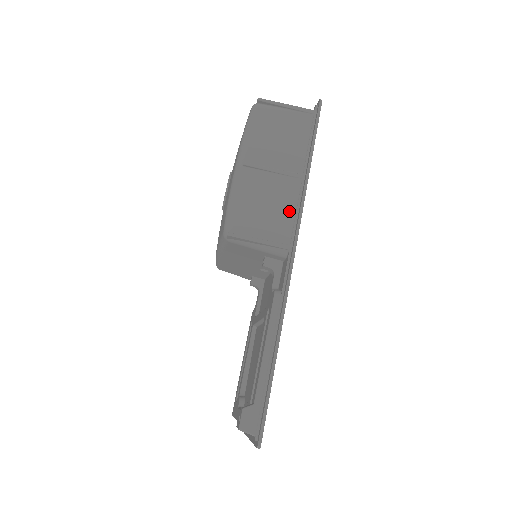
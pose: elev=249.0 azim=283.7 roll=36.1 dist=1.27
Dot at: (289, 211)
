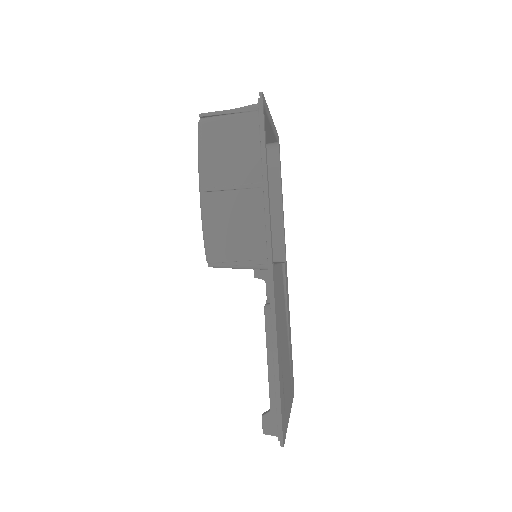
Dot at: (258, 225)
